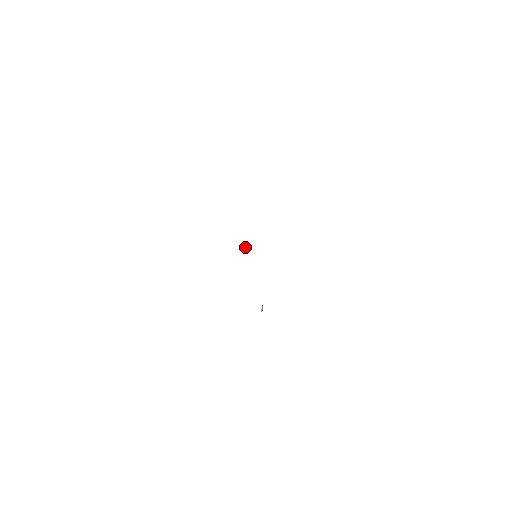
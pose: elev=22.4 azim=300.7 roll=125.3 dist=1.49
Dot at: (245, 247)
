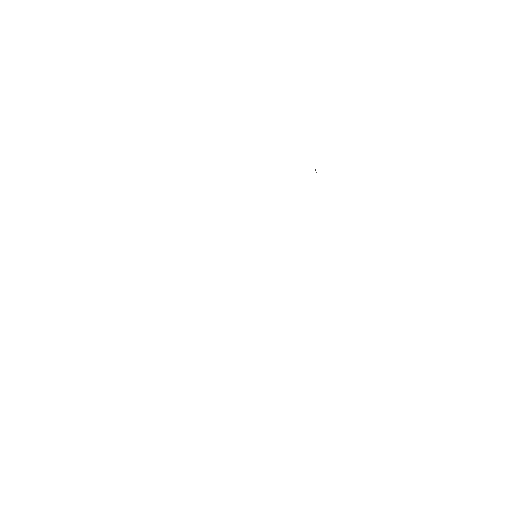
Dot at: occluded
